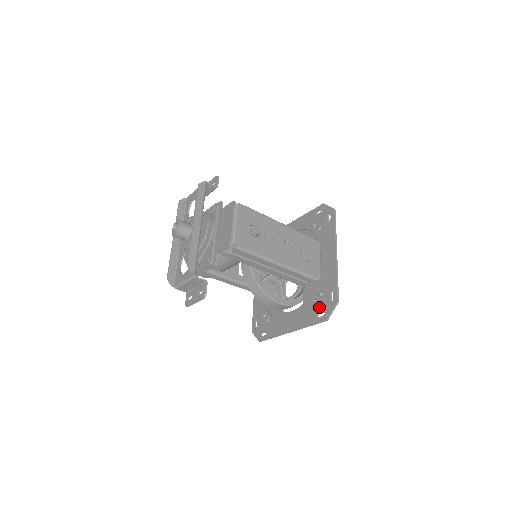
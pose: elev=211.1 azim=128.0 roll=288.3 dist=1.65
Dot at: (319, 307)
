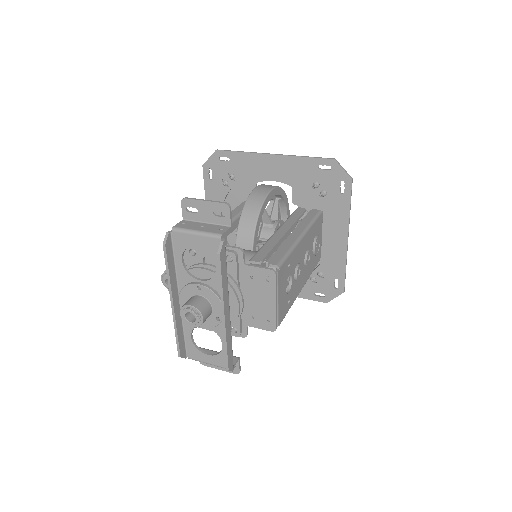
Dot at: (318, 287)
